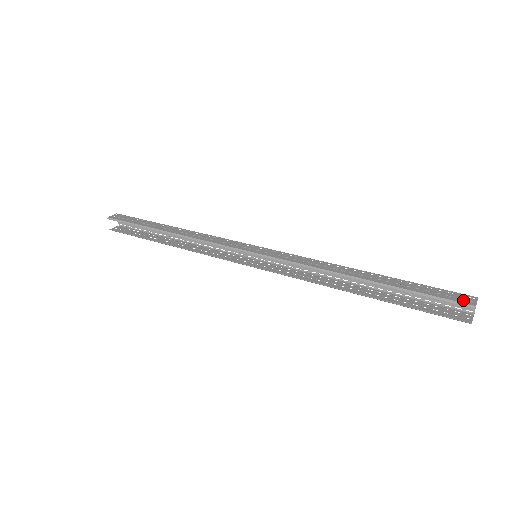
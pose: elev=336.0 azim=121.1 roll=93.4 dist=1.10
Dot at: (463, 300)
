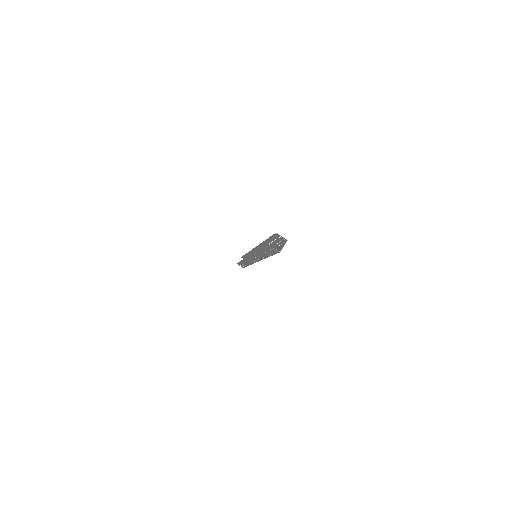
Dot at: (279, 236)
